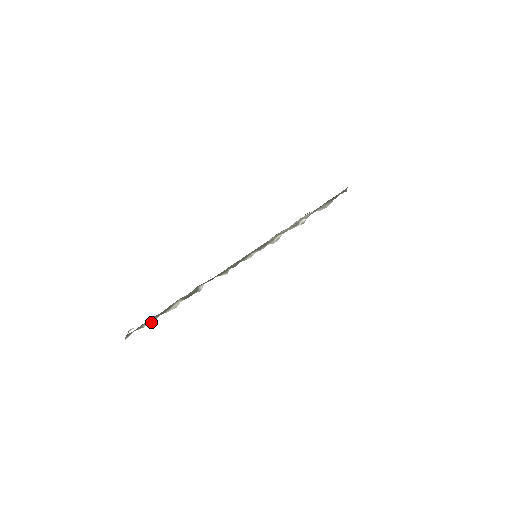
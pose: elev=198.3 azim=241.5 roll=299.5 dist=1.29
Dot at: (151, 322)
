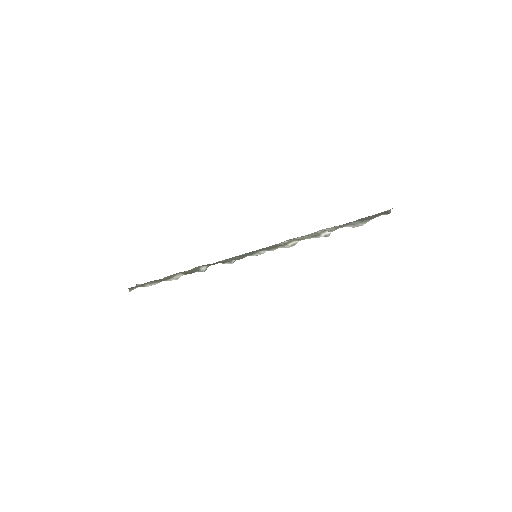
Dot at: (154, 284)
